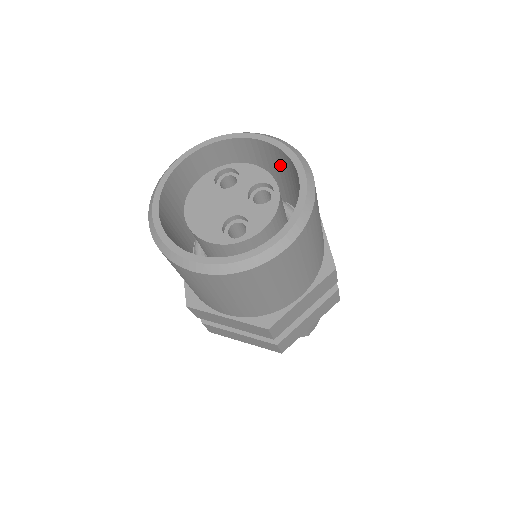
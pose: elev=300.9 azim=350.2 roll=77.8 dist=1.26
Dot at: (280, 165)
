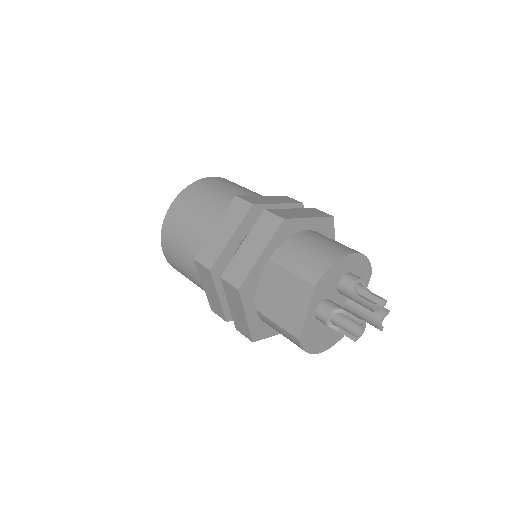
Dot at: occluded
